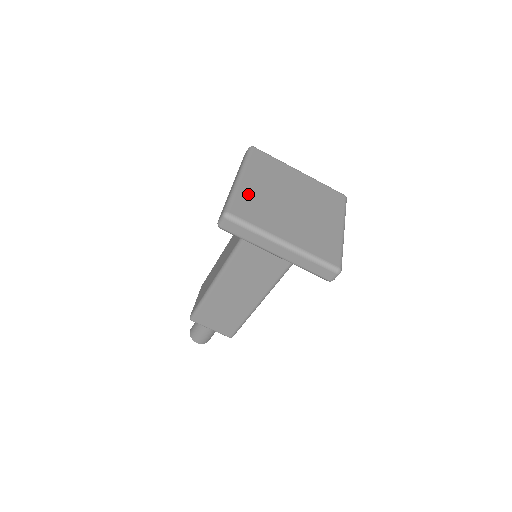
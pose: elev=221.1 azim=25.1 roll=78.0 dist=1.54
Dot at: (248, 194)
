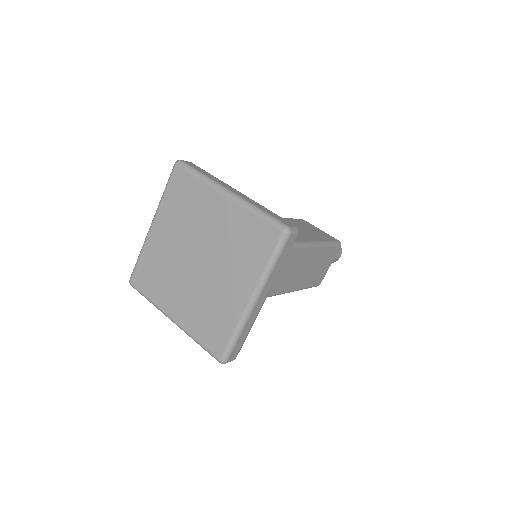
Dot at: (151, 253)
